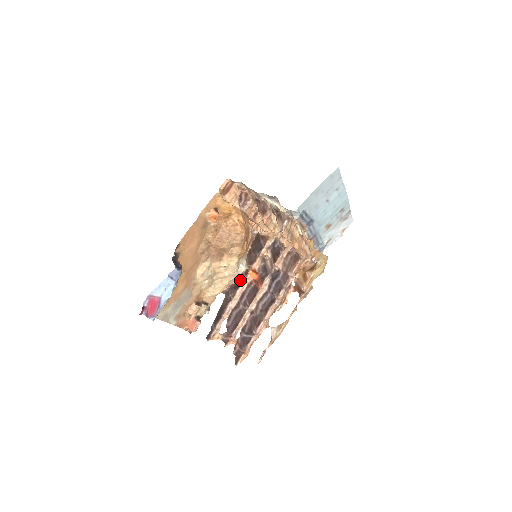
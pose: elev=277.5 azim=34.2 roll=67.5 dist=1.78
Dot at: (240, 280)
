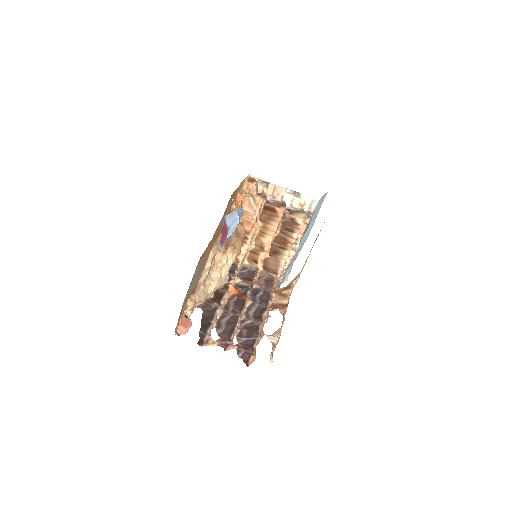
Dot at: (219, 294)
